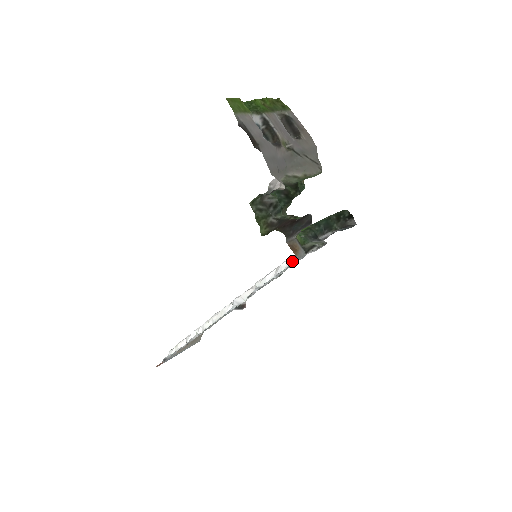
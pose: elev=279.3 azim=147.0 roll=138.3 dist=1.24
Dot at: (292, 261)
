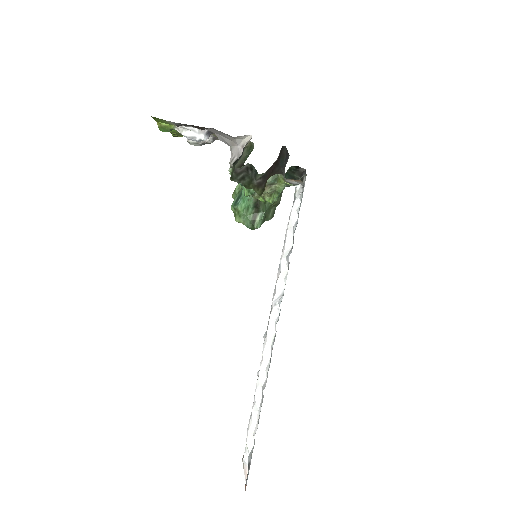
Dot at: (297, 201)
